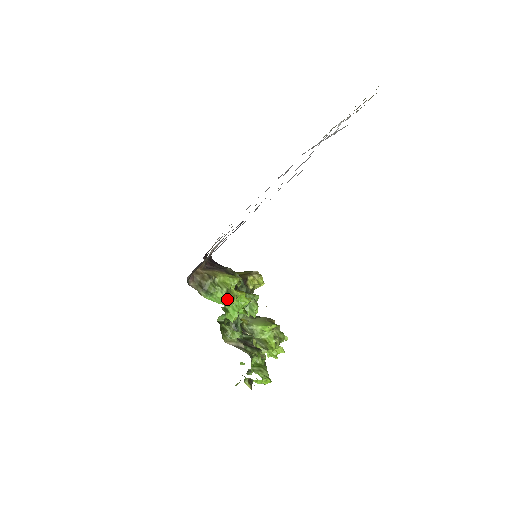
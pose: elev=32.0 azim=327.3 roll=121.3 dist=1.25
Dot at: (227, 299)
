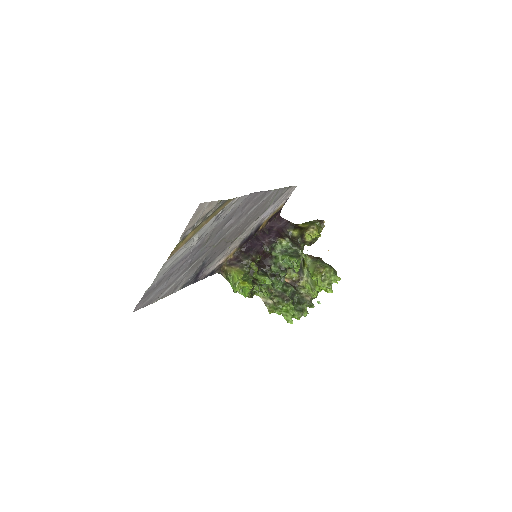
Dot at: (235, 289)
